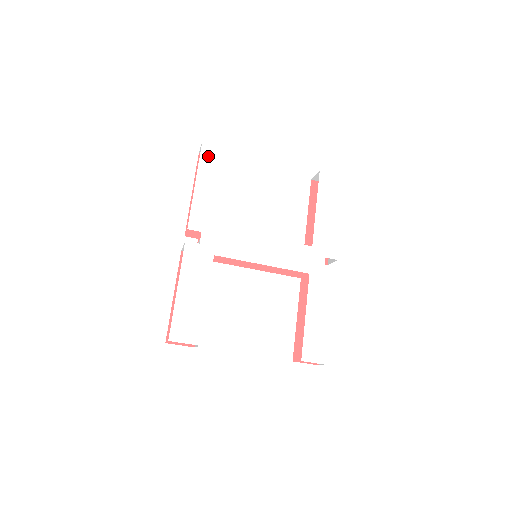
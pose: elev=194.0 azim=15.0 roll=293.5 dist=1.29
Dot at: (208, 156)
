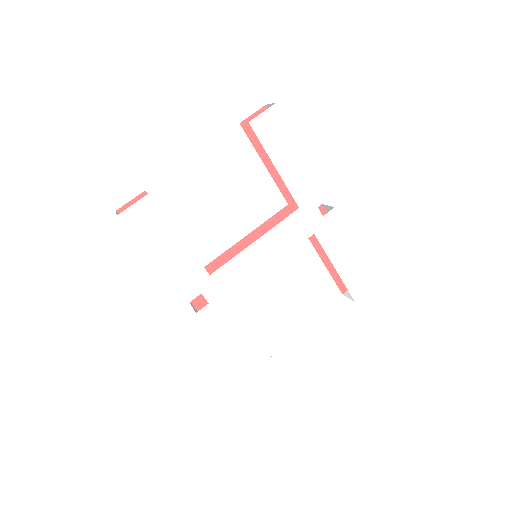
Dot at: (137, 224)
